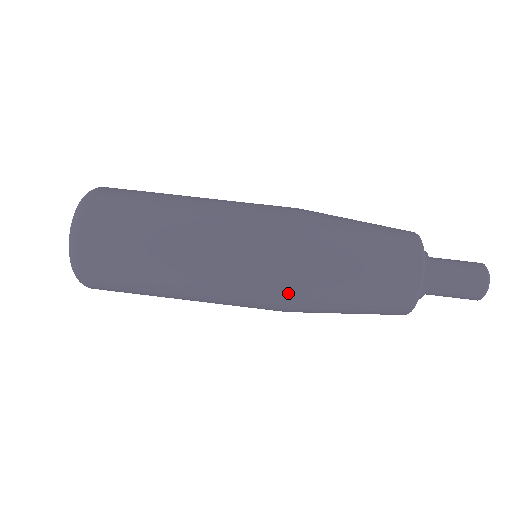
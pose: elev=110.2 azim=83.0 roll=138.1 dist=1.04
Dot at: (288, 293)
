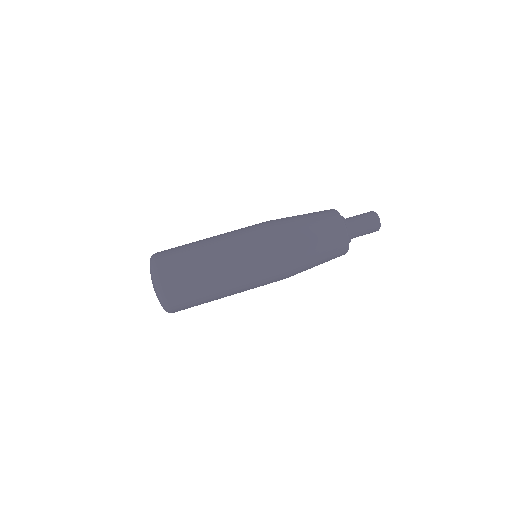
Dot at: (284, 263)
